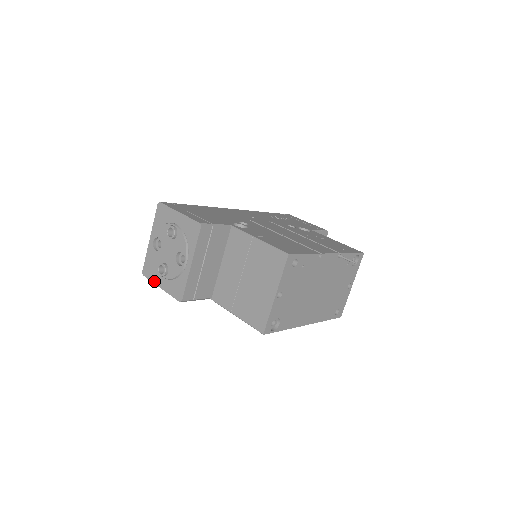
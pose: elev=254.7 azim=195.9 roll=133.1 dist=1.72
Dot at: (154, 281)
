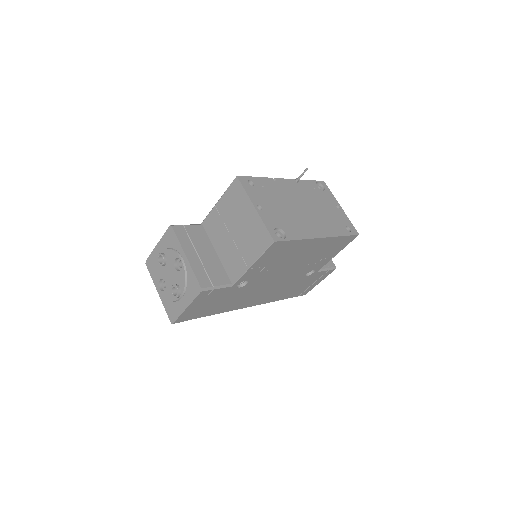
Dot at: (180, 312)
